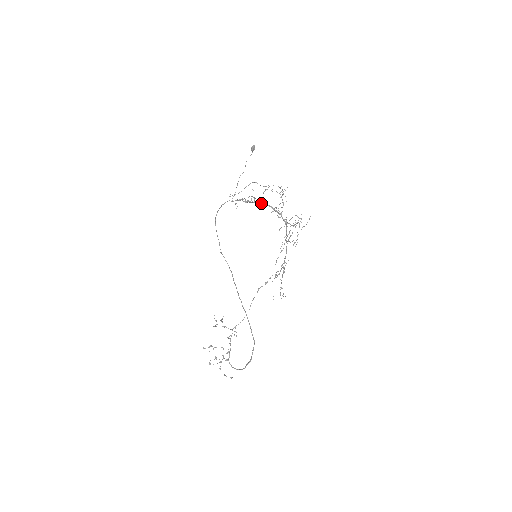
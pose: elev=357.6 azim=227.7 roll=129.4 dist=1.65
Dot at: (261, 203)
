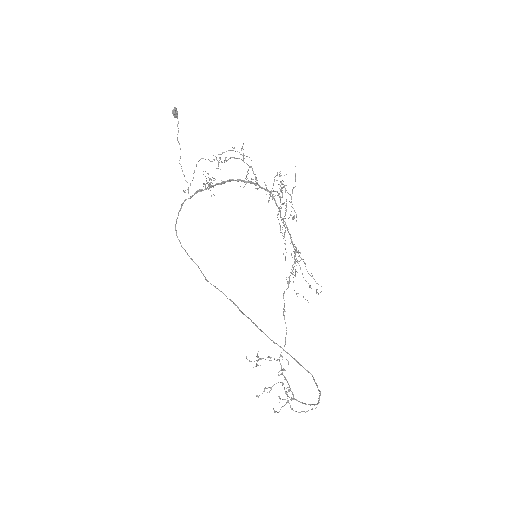
Dot at: (225, 182)
